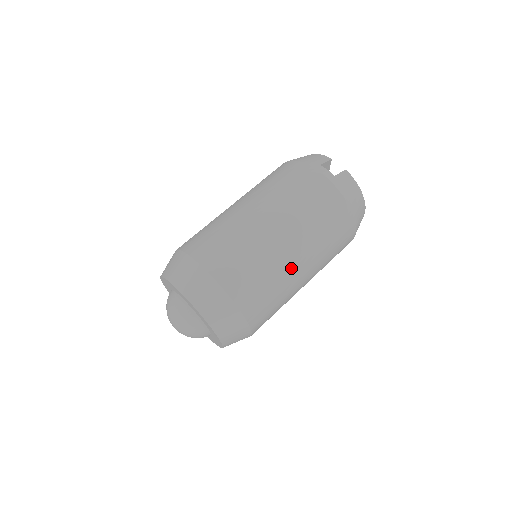
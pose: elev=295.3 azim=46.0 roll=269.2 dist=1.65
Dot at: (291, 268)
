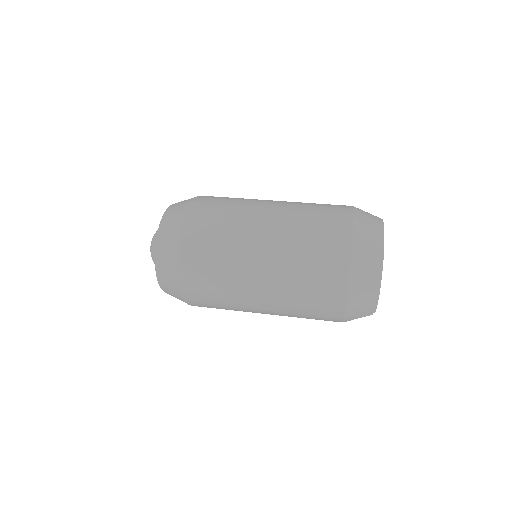
Dot at: (258, 209)
